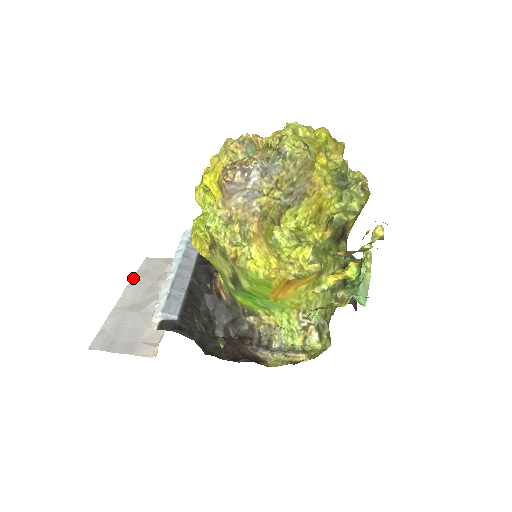
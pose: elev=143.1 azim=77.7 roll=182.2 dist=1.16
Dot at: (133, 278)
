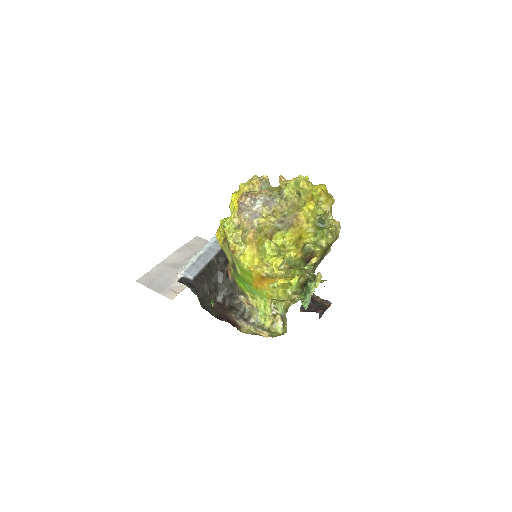
Dot at: (182, 247)
